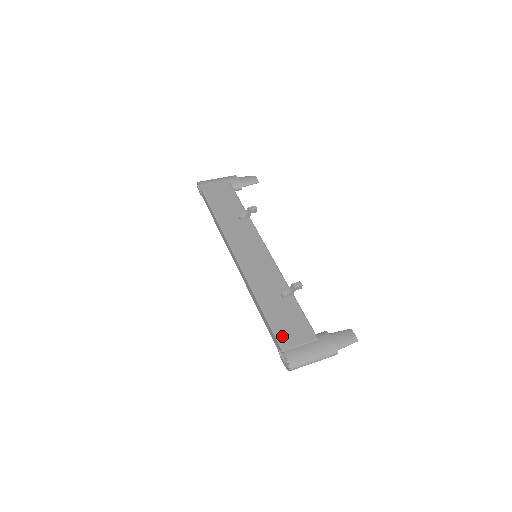
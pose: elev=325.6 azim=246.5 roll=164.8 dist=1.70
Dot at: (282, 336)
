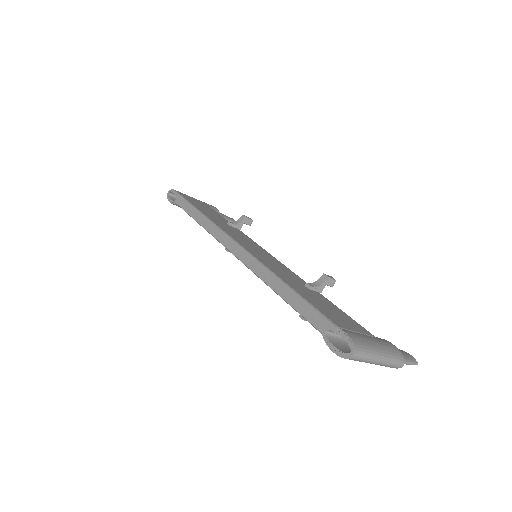
Dot at: (329, 315)
